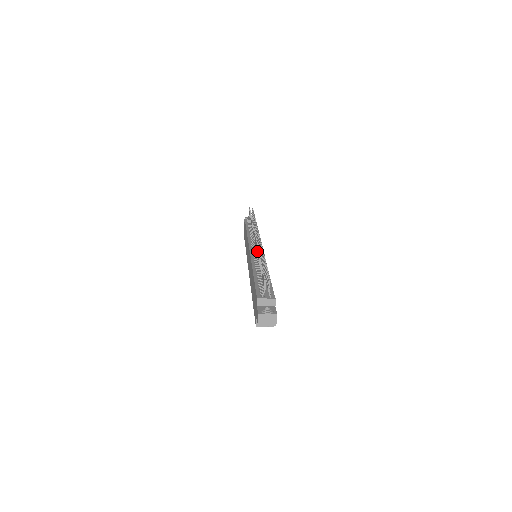
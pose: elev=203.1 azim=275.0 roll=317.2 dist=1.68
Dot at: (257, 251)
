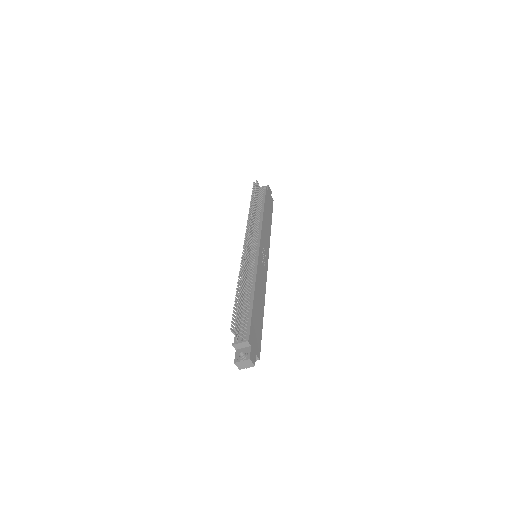
Dot at: occluded
